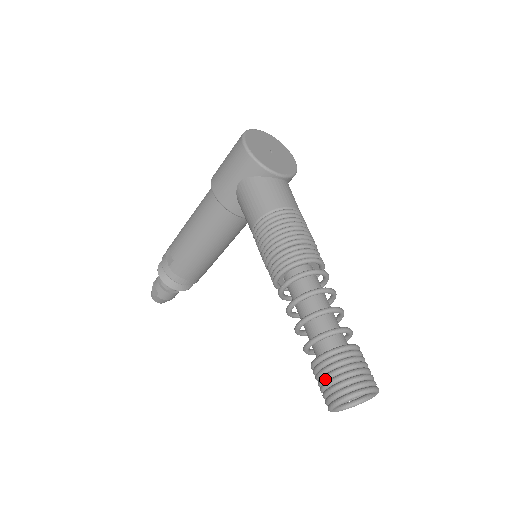
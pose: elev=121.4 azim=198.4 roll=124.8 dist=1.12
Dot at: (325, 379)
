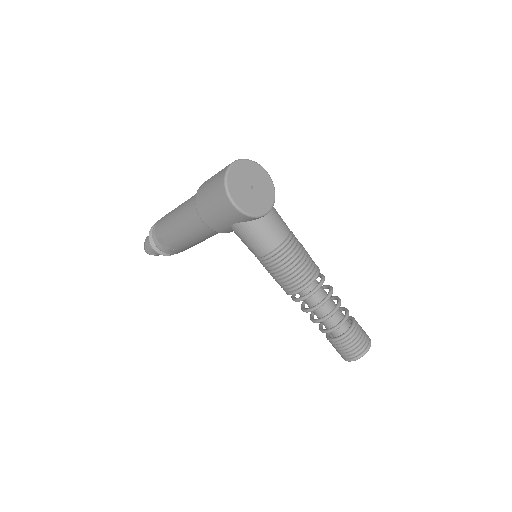
Dot at: (341, 350)
